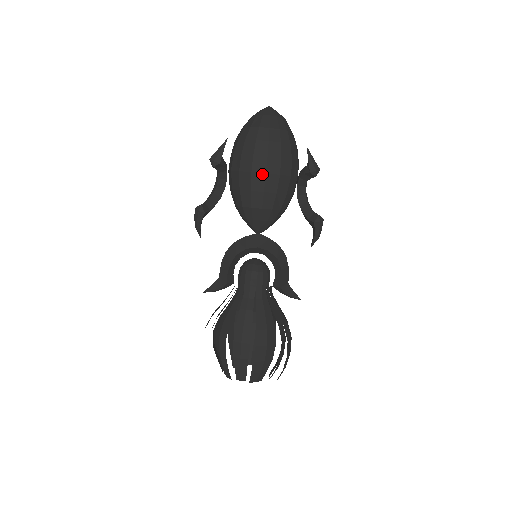
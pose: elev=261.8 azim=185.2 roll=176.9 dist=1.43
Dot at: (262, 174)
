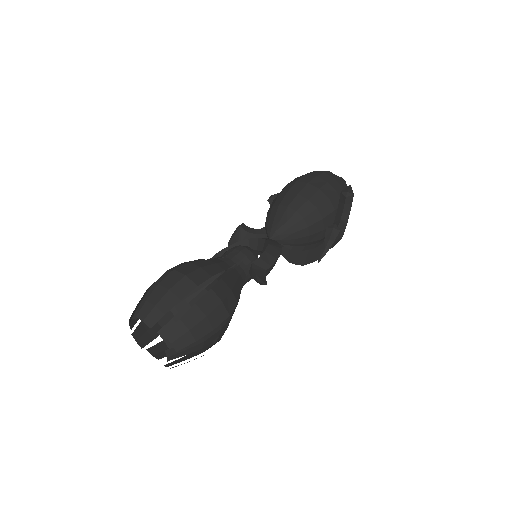
Dot at: (293, 183)
